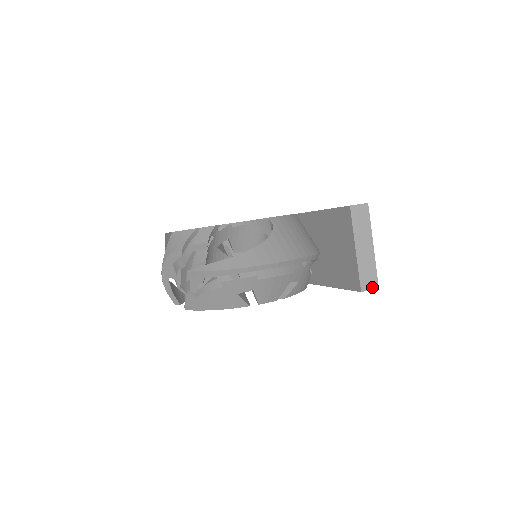
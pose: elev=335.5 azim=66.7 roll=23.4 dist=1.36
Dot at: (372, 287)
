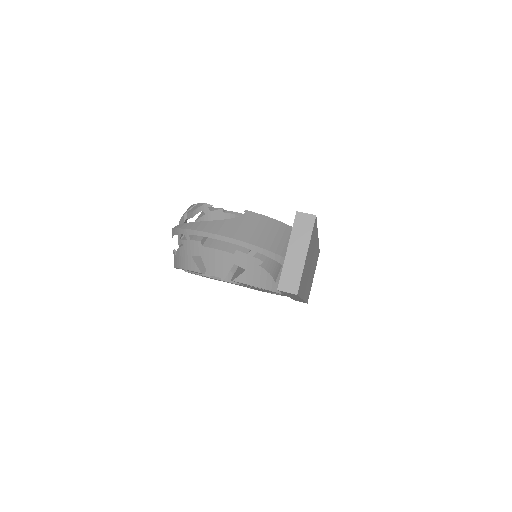
Dot at: (290, 291)
